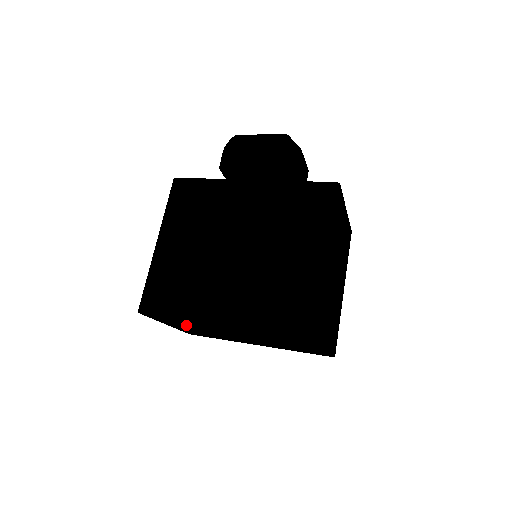
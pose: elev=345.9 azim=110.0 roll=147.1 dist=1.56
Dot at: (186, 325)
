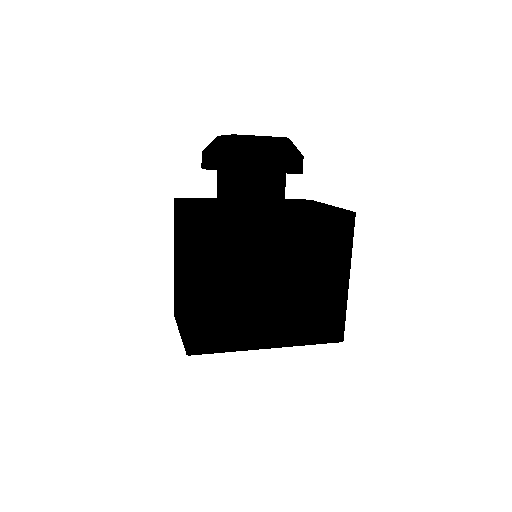
Dot at: occluded
